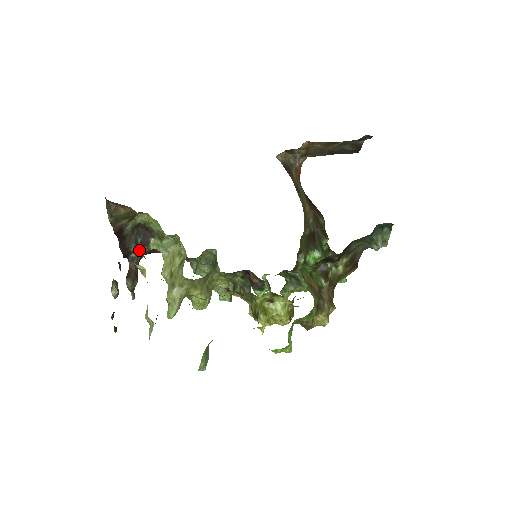
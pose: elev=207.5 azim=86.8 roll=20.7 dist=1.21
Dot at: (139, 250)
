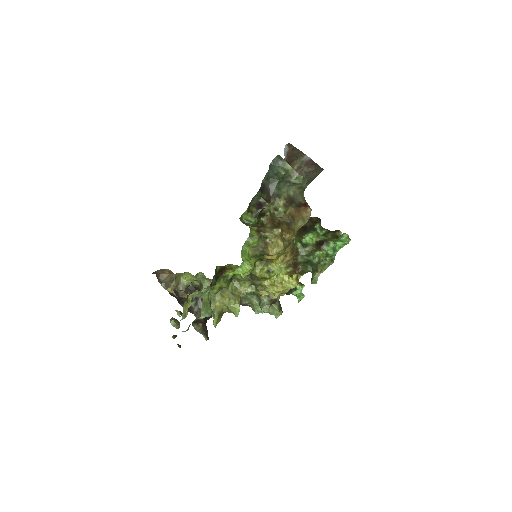
Dot at: occluded
